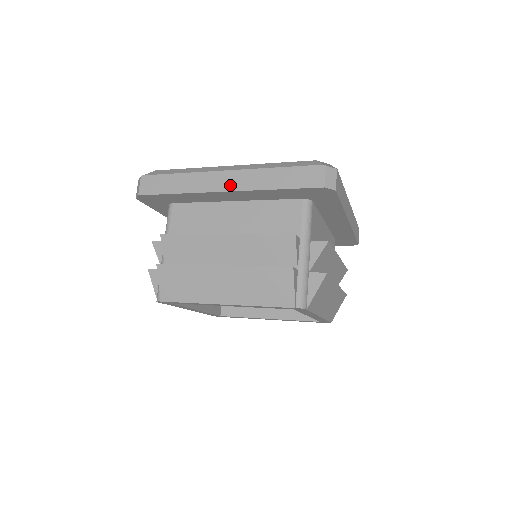
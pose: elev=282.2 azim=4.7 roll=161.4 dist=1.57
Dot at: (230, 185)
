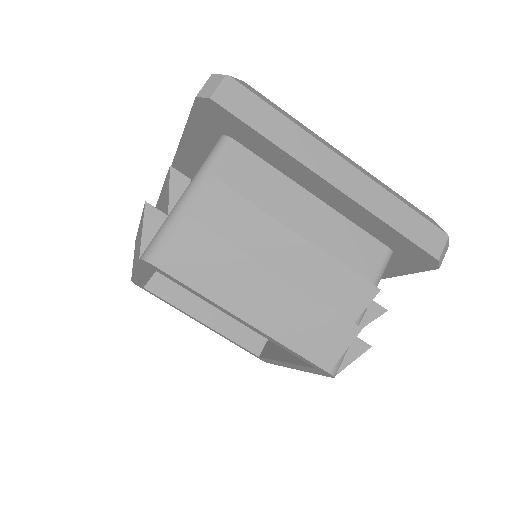
Dot at: occluded
